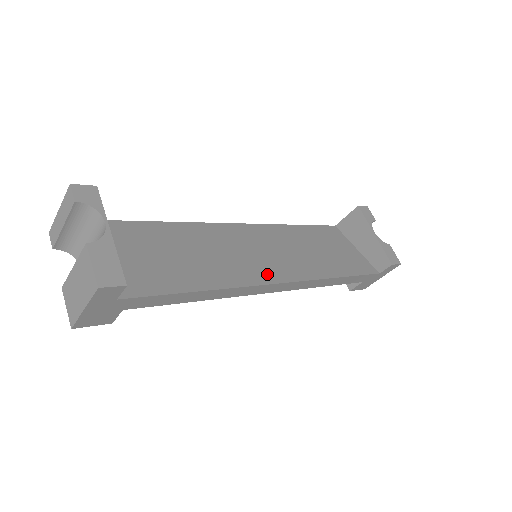
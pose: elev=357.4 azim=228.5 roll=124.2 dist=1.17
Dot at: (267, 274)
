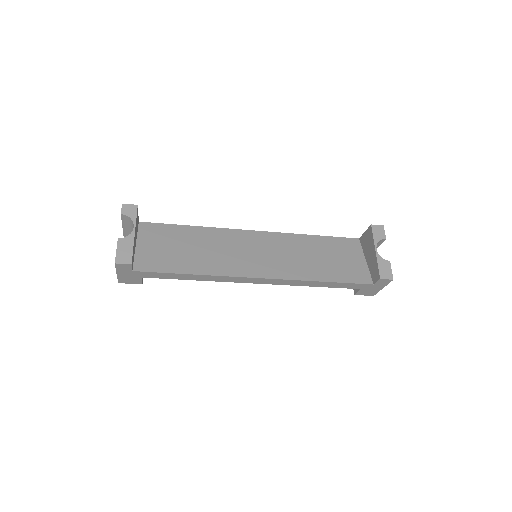
Dot at: (251, 270)
